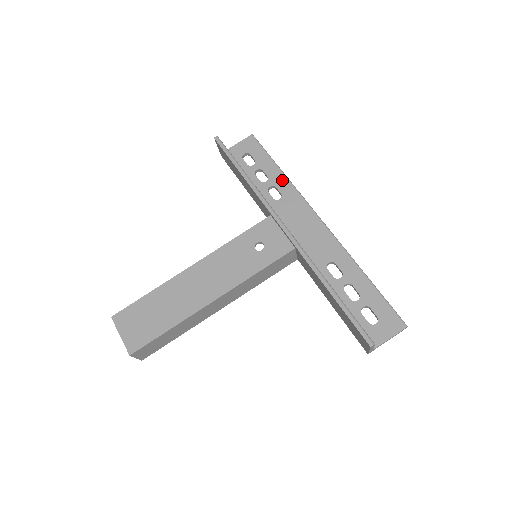
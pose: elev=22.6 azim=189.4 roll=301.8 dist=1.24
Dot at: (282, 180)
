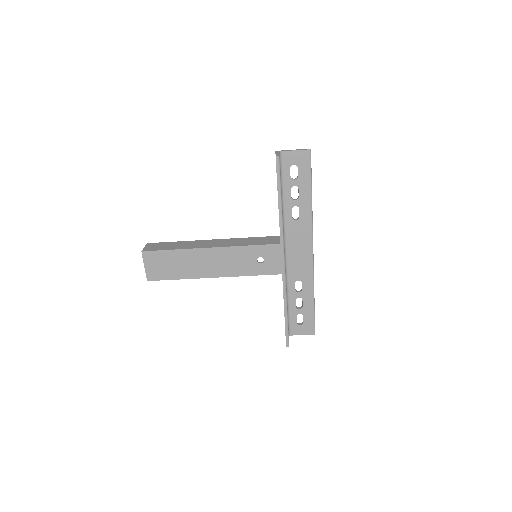
Dot at: (307, 206)
